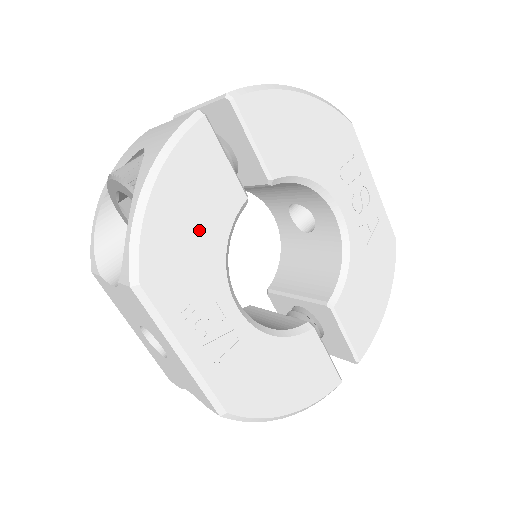
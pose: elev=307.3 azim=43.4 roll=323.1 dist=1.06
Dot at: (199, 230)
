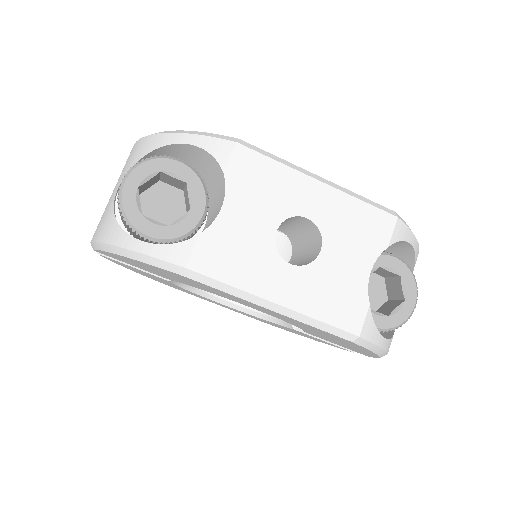
Dot at: occluded
